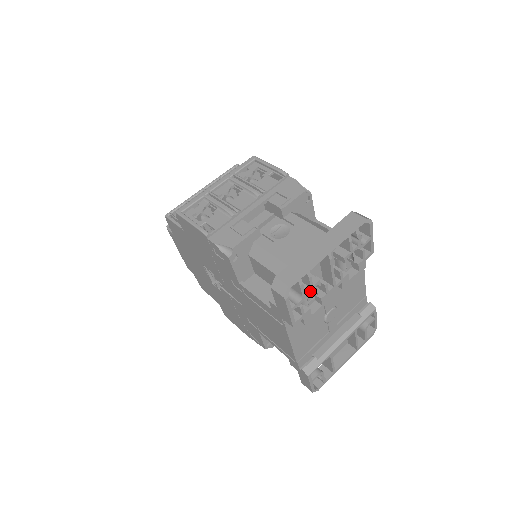
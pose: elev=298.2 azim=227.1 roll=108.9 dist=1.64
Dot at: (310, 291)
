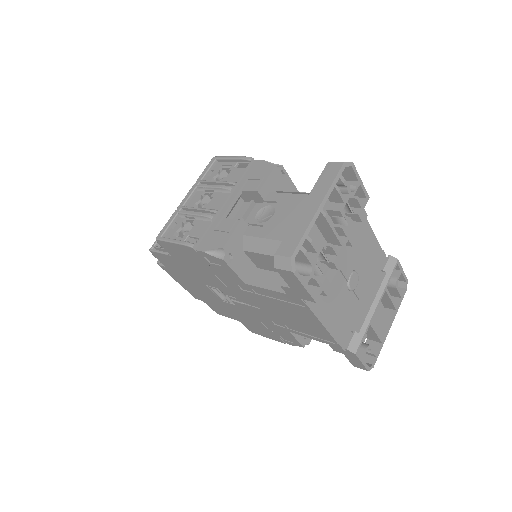
Dot at: (319, 260)
